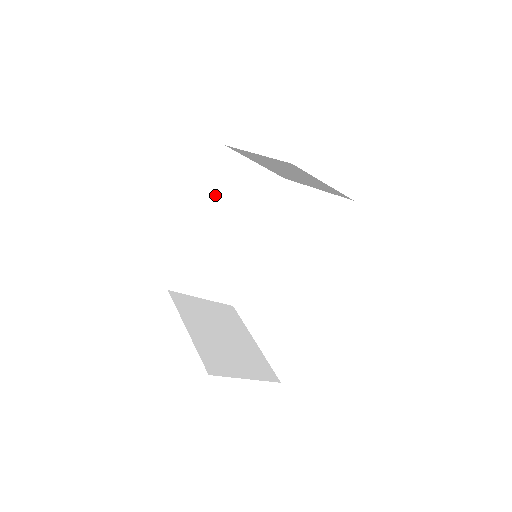
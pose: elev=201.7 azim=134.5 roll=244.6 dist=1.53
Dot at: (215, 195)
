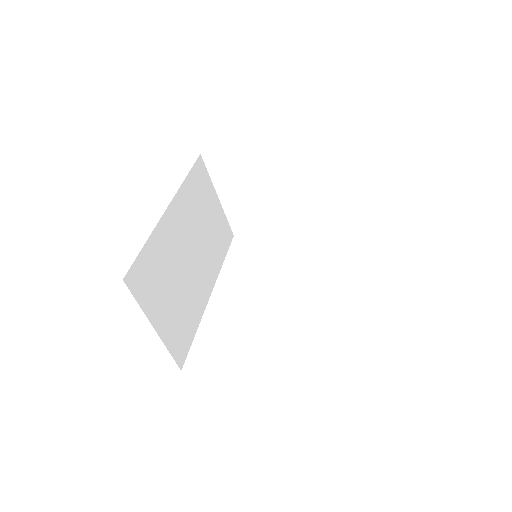
Dot at: (187, 197)
